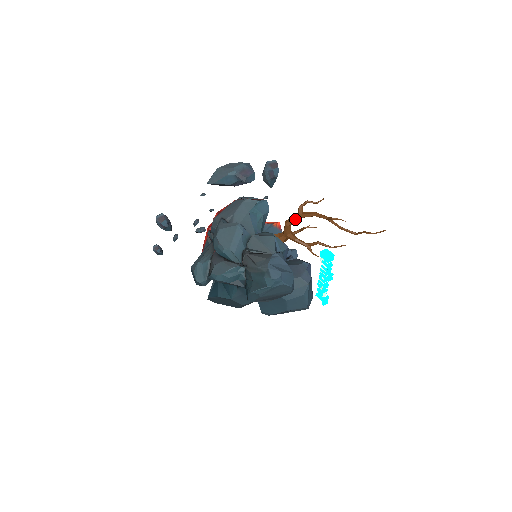
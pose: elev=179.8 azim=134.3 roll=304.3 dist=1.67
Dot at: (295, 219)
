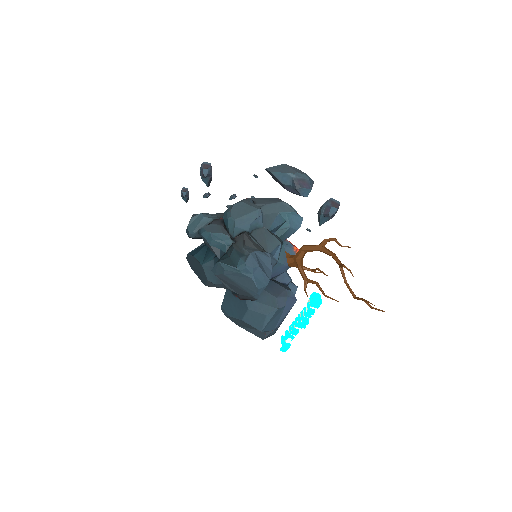
Dot at: (313, 247)
